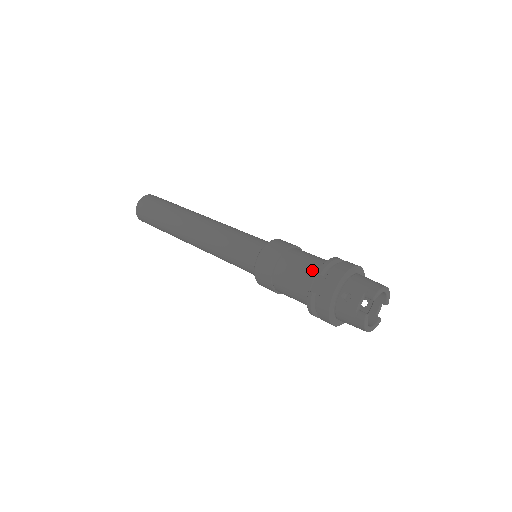
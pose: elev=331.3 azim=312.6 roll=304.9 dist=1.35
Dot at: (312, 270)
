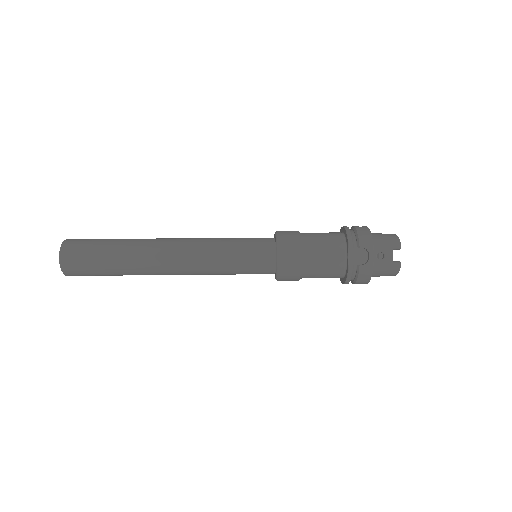
Dot at: (339, 246)
